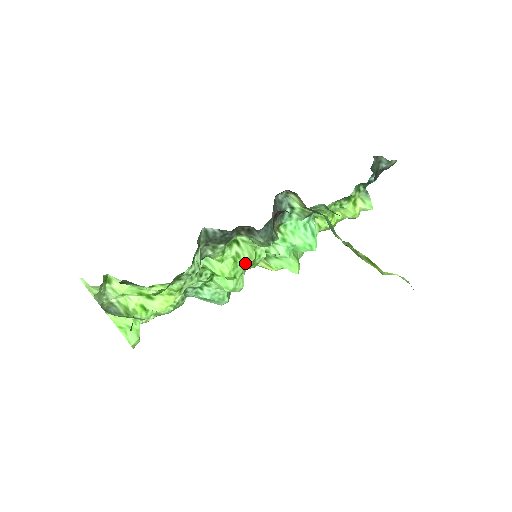
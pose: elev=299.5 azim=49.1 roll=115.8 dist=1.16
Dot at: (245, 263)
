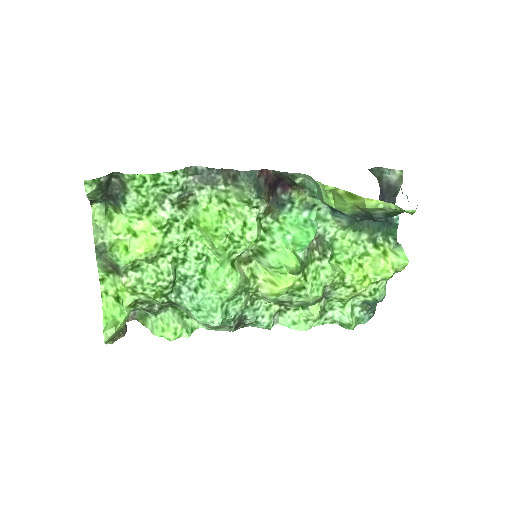
Dot at: (231, 223)
